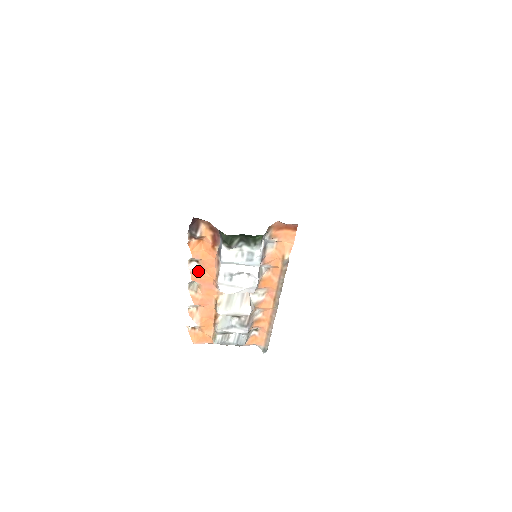
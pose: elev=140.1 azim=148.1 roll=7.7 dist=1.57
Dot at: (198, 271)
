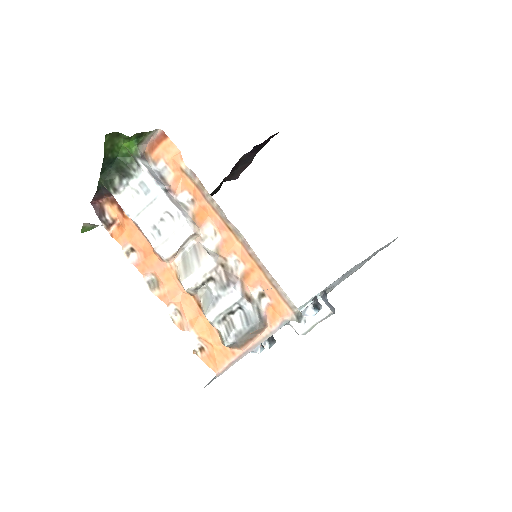
Dot at: (140, 259)
